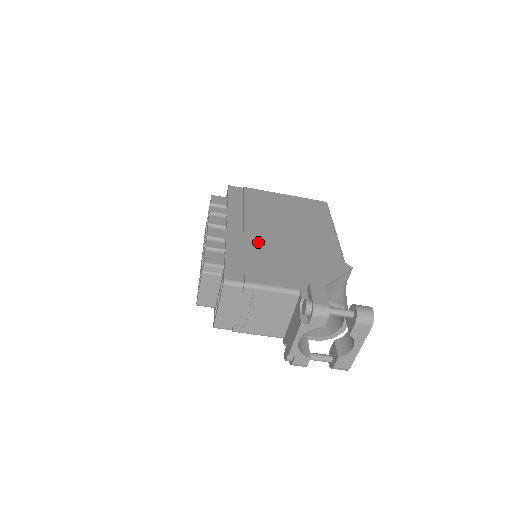
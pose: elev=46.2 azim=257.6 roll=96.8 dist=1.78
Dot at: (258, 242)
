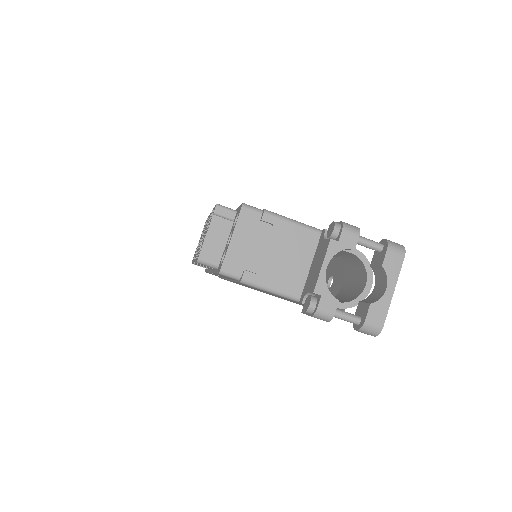
Dot at: occluded
